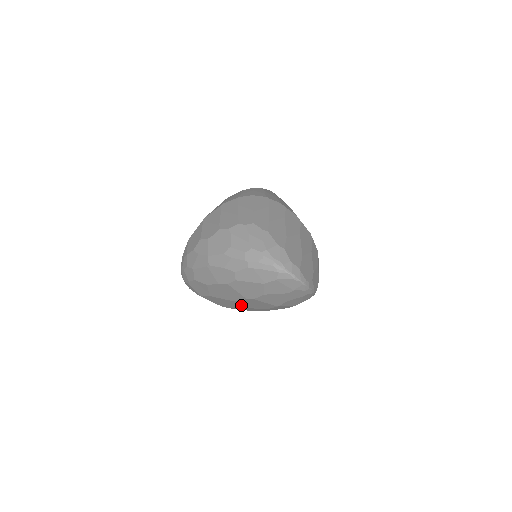
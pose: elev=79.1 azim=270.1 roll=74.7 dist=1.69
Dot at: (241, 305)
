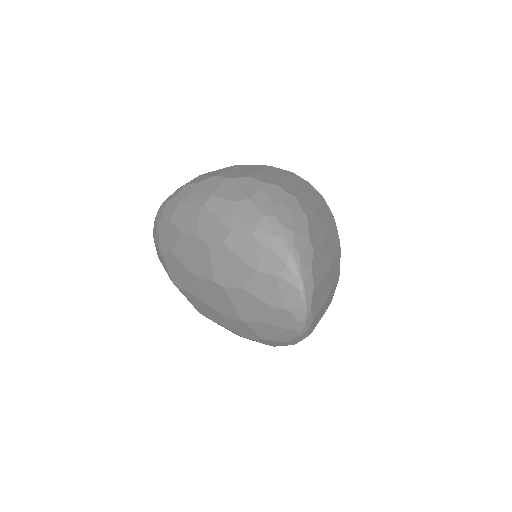
Dot at: (198, 290)
